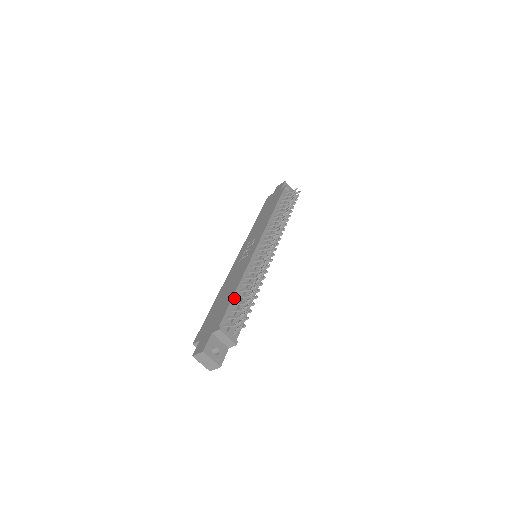
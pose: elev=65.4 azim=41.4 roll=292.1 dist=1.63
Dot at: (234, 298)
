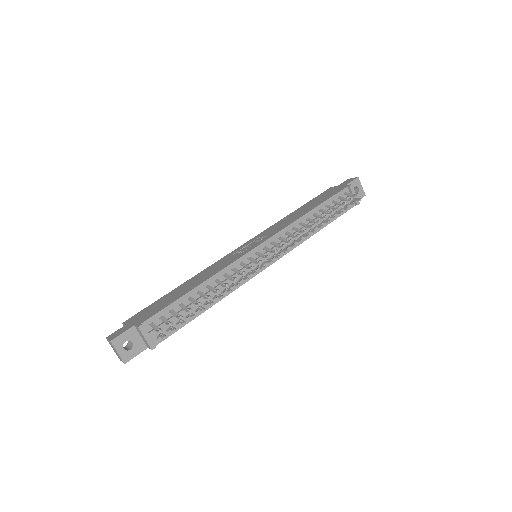
Dot at: (183, 298)
